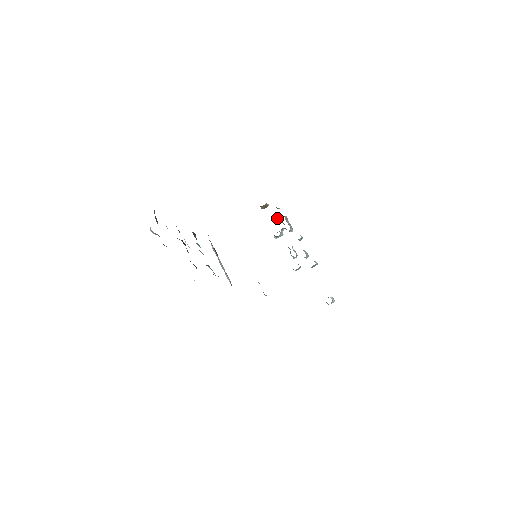
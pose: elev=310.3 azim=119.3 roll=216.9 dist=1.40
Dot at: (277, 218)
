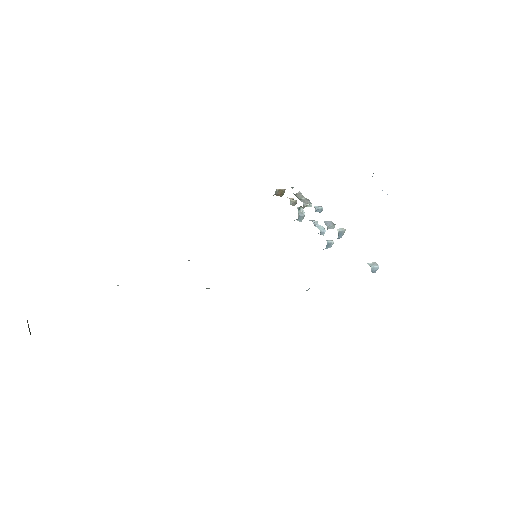
Dot at: (291, 199)
